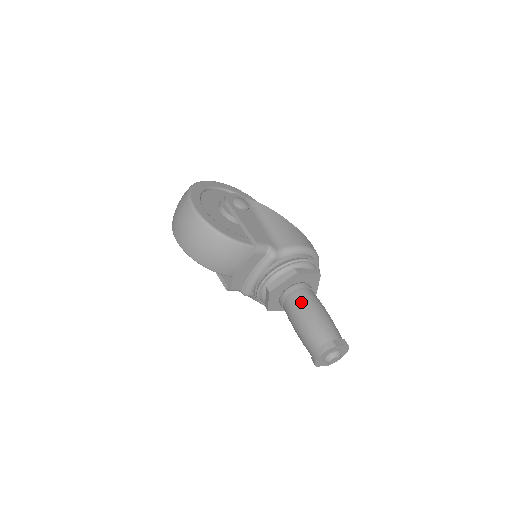
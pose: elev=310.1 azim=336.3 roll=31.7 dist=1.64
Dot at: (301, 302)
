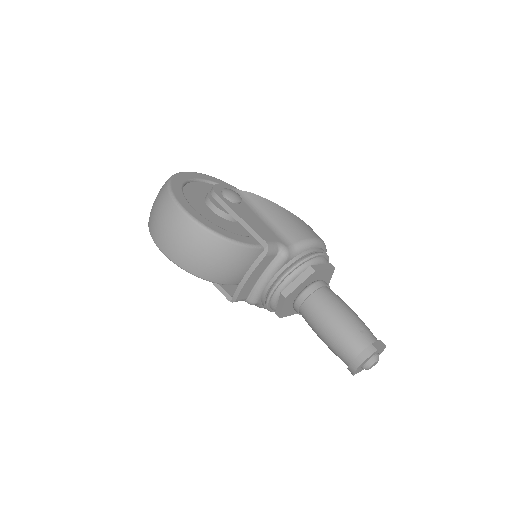
Dot at: (324, 304)
